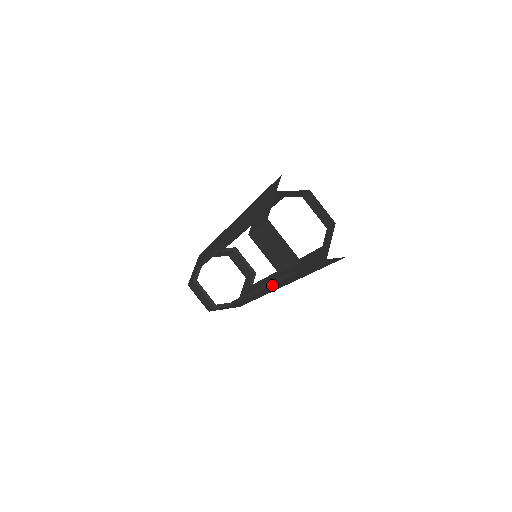
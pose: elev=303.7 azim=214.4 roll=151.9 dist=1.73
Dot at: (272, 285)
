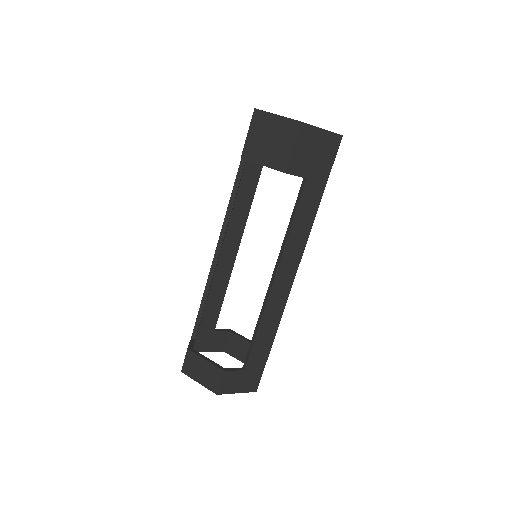
Dot at: (284, 247)
